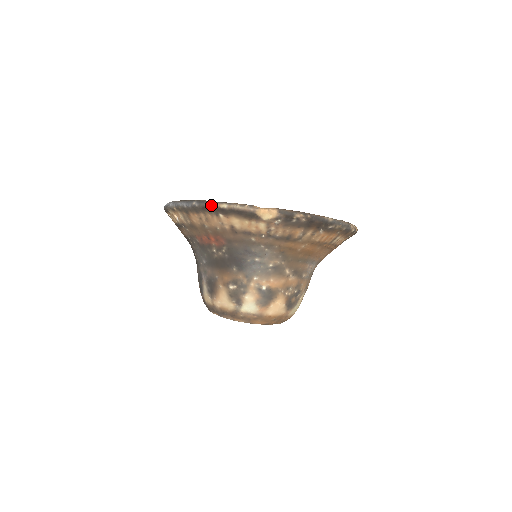
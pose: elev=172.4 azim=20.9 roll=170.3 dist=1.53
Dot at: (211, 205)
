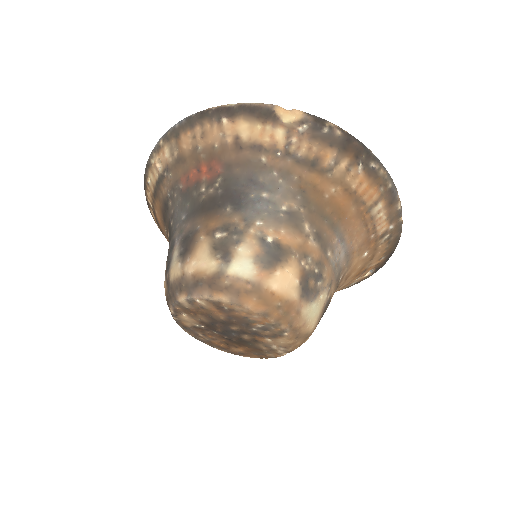
Dot at: (214, 107)
